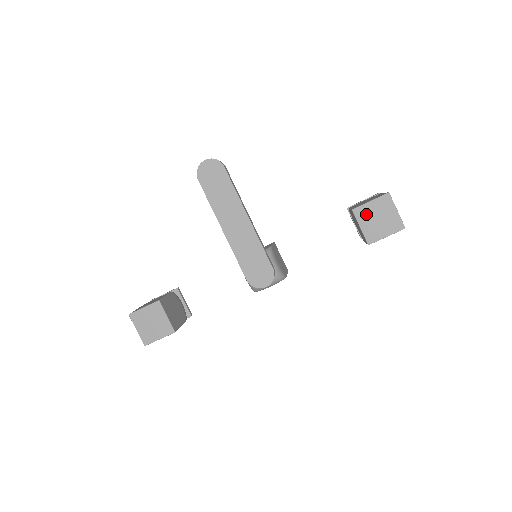
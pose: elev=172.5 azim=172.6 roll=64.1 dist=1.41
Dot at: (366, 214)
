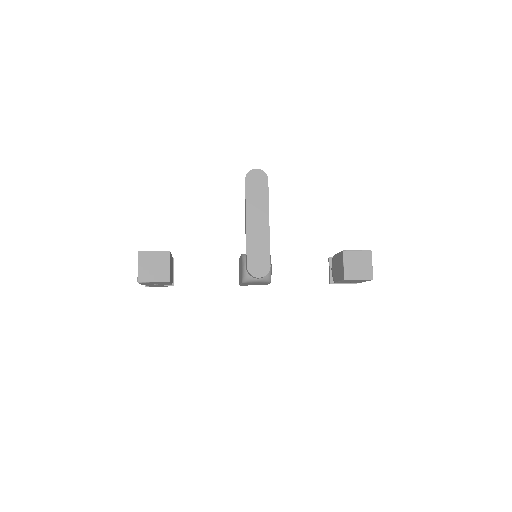
Dot at: (351, 258)
